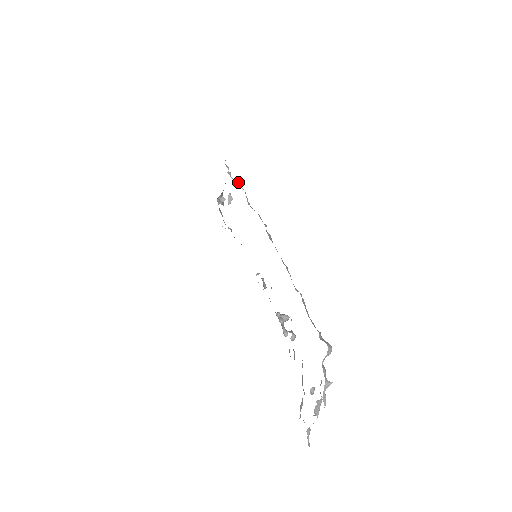
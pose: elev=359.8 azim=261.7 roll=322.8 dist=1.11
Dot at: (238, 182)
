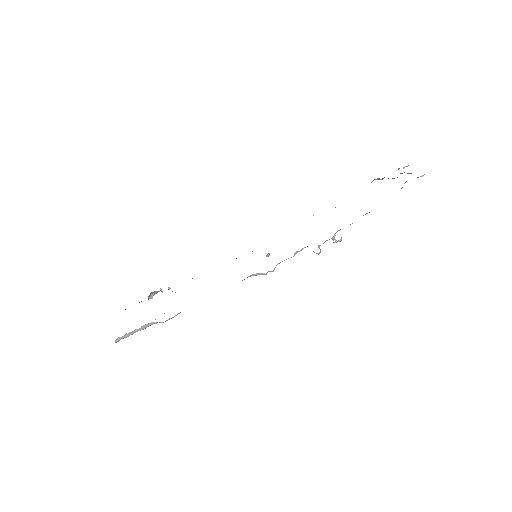
Dot at: occluded
